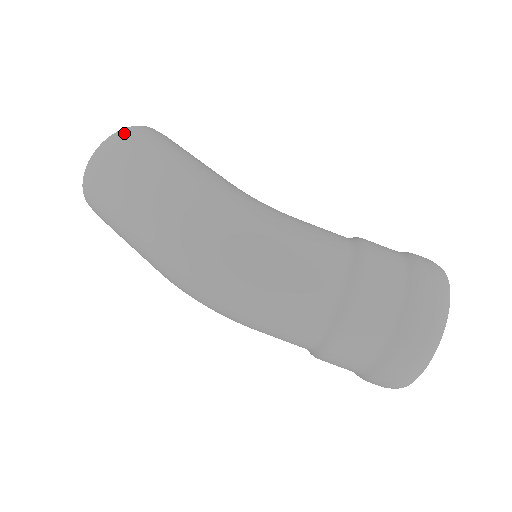
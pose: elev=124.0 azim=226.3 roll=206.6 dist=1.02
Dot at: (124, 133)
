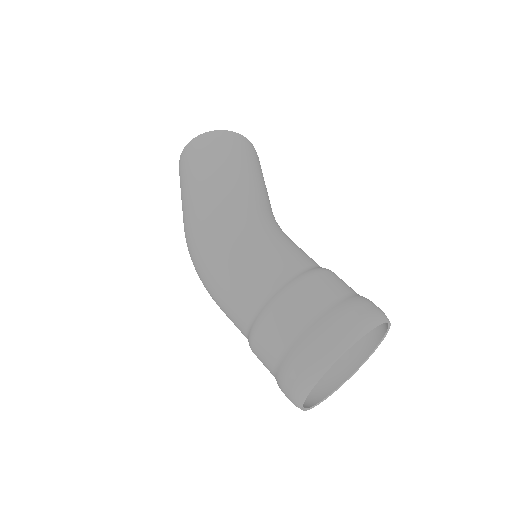
Dot at: (203, 137)
